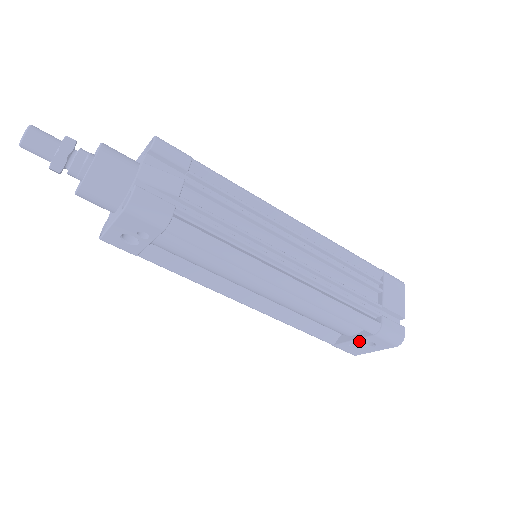
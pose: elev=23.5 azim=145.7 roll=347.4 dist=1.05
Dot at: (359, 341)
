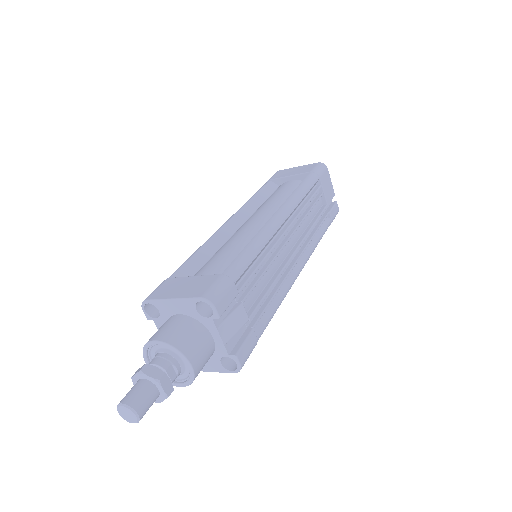
Dot at: occluded
